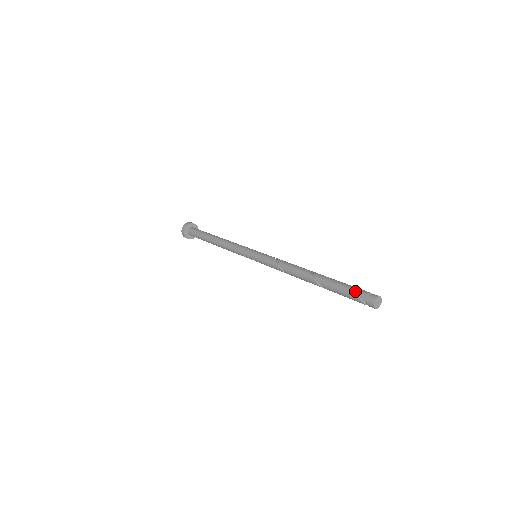
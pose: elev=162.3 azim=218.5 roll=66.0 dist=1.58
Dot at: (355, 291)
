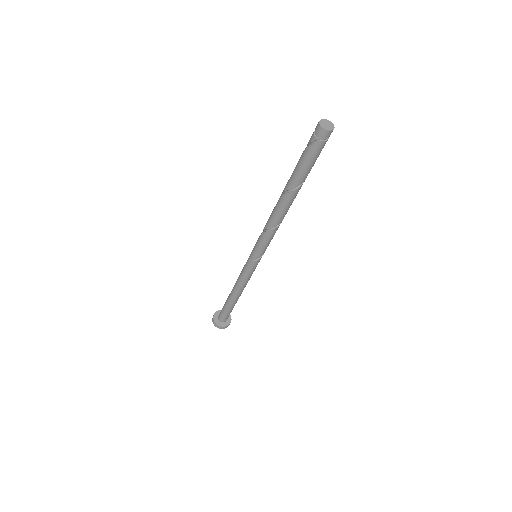
Dot at: (307, 147)
